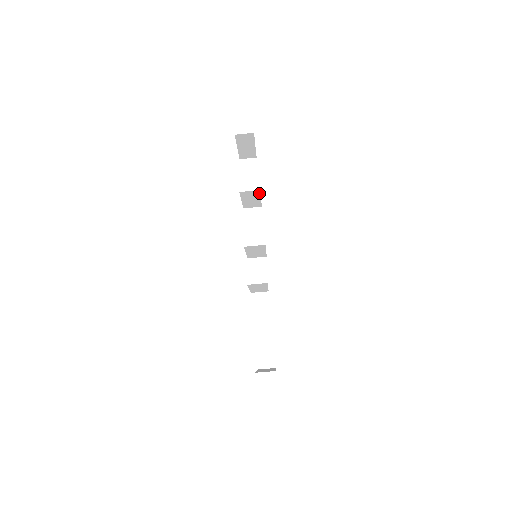
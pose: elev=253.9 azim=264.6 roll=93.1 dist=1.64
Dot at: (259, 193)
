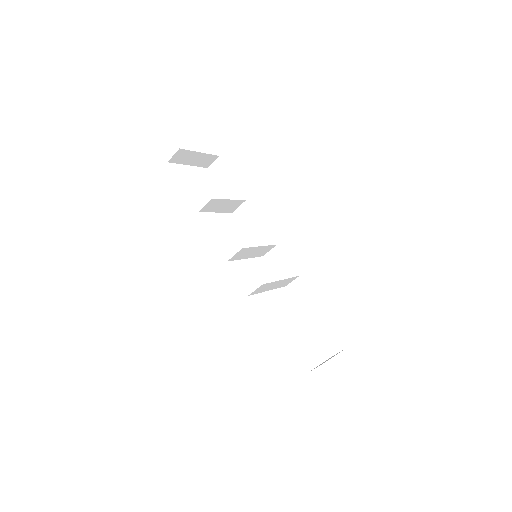
Dot at: (217, 199)
